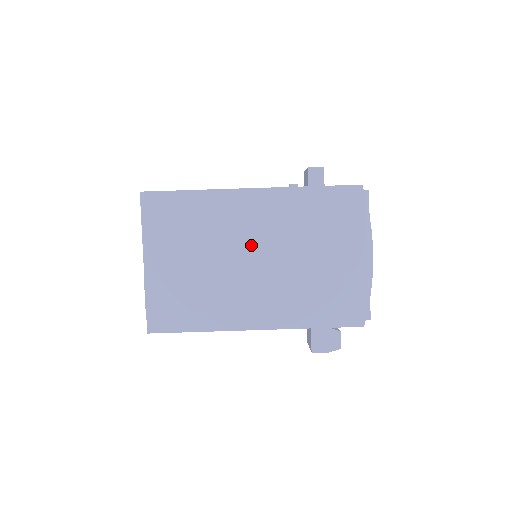
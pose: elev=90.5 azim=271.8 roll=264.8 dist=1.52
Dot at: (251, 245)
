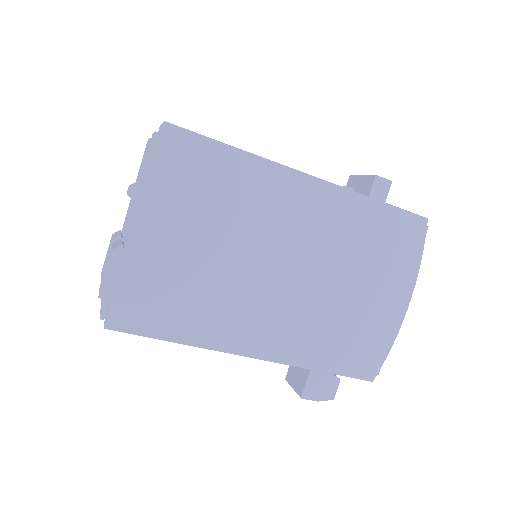
Dot at: (286, 248)
